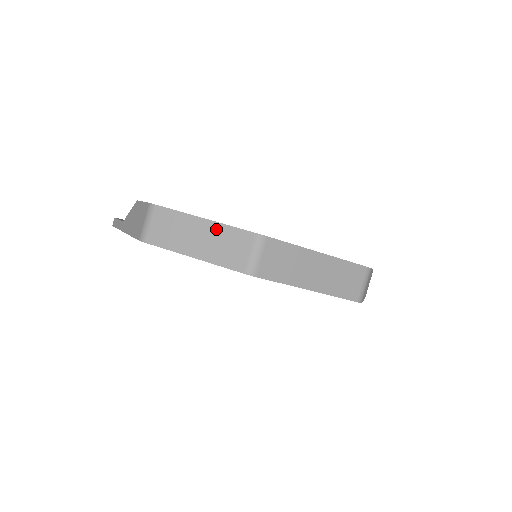
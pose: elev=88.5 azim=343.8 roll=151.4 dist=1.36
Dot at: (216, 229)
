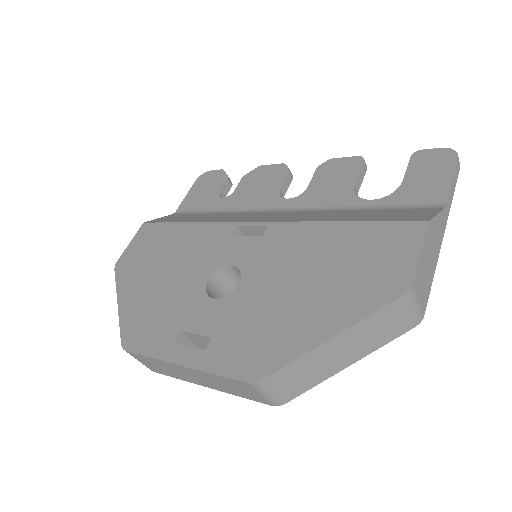
Dot at: occluded
